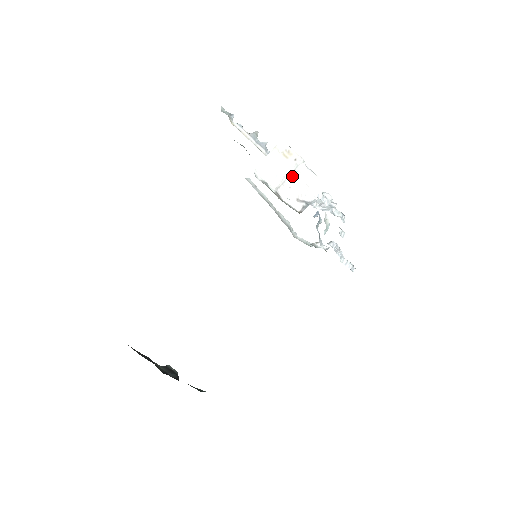
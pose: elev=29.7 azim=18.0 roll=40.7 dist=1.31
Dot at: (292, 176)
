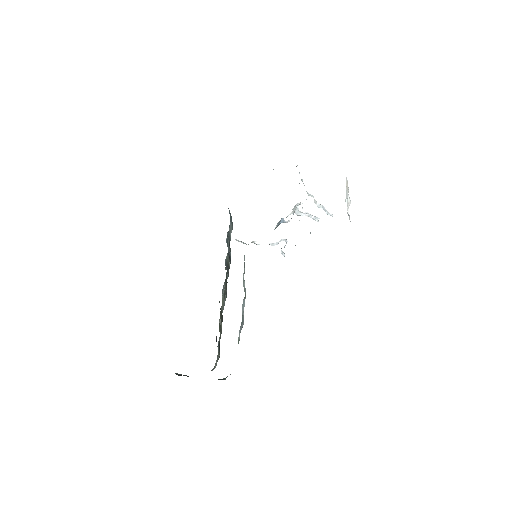
Dot at: occluded
